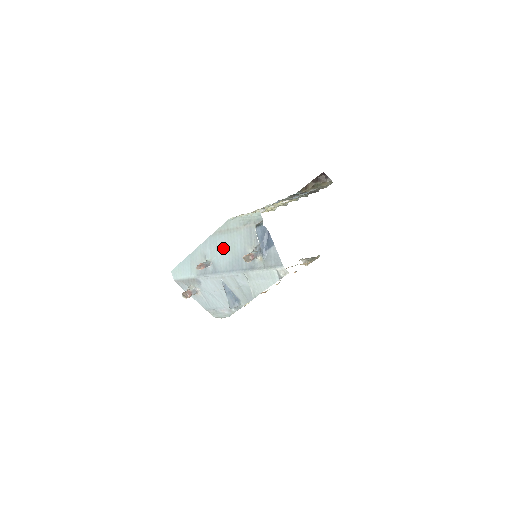
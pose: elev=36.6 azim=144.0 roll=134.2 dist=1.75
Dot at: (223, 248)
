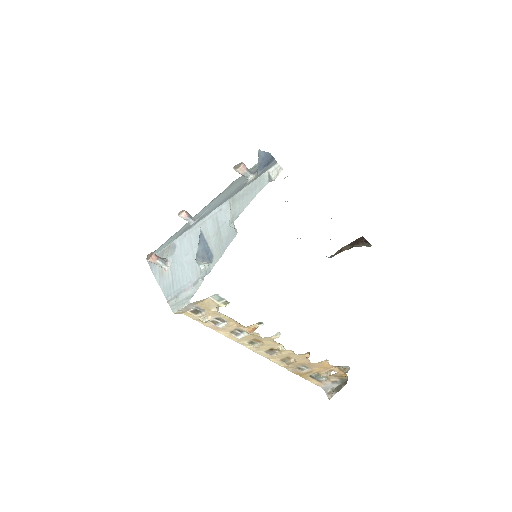
Dot at: (218, 200)
